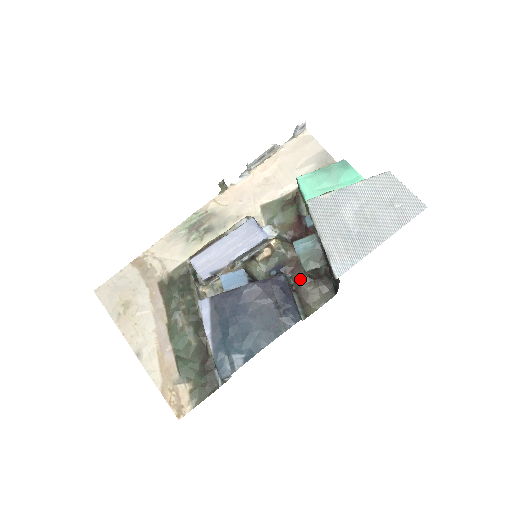
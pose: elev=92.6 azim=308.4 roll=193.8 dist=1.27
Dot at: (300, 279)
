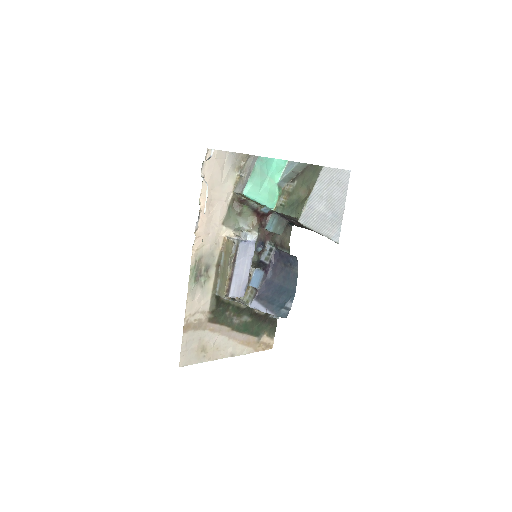
Dot at: (273, 238)
